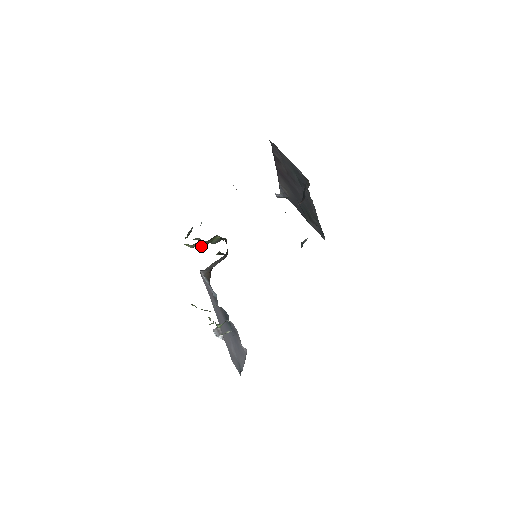
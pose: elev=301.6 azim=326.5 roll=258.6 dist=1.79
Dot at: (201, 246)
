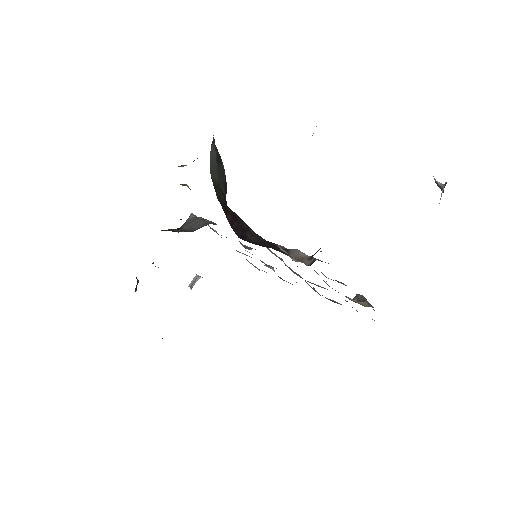
Dot at: occluded
